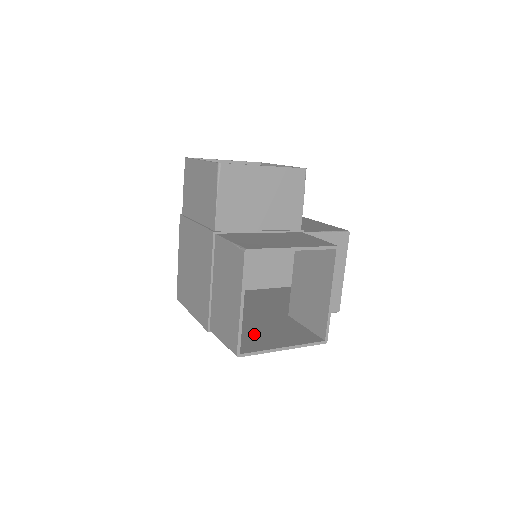
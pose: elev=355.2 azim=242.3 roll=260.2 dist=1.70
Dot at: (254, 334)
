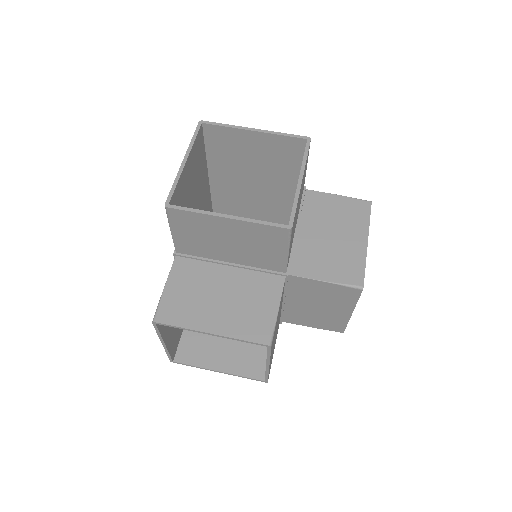
Dot at: (213, 336)
